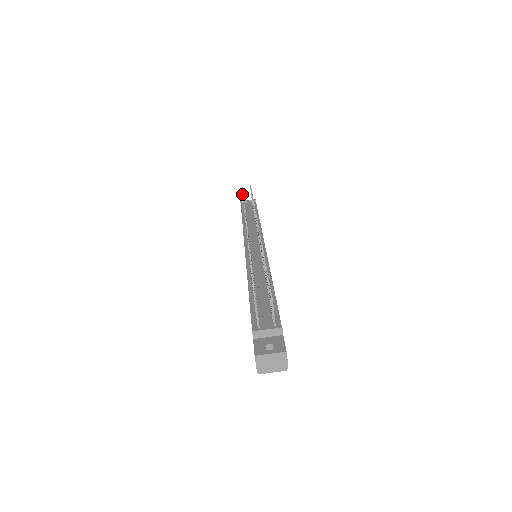
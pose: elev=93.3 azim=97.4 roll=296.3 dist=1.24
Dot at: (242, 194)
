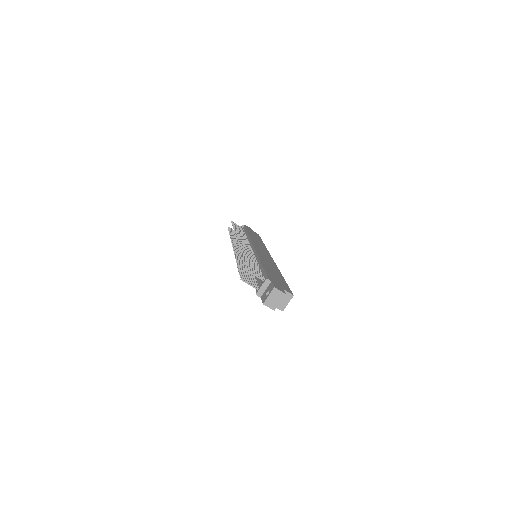
Dot at: occluded
